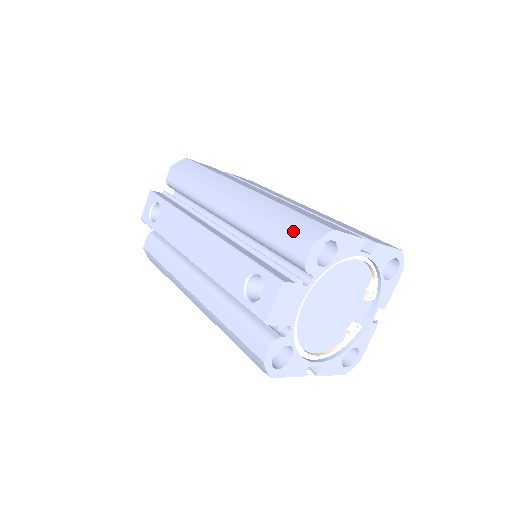
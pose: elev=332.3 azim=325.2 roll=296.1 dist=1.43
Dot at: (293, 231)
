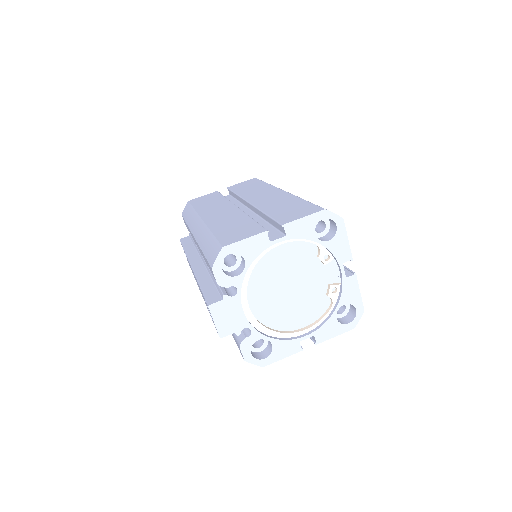
Dot at: (207, 258)
